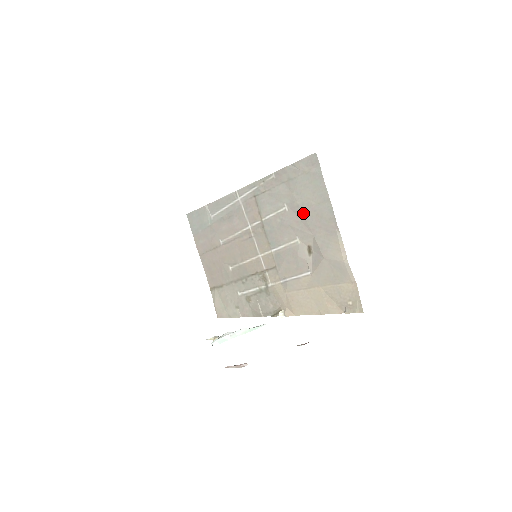
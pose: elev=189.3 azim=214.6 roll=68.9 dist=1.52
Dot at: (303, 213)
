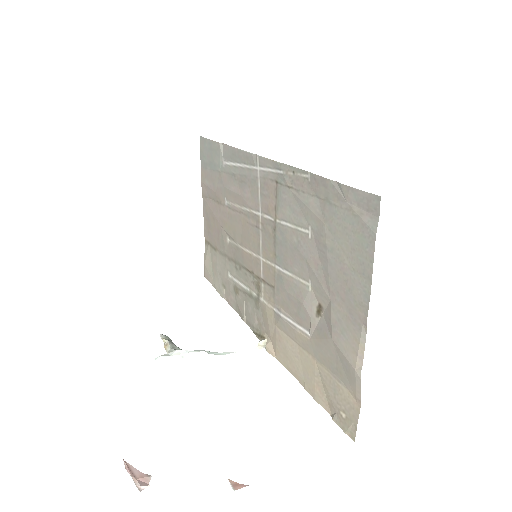
Dot at: (328, 261)
